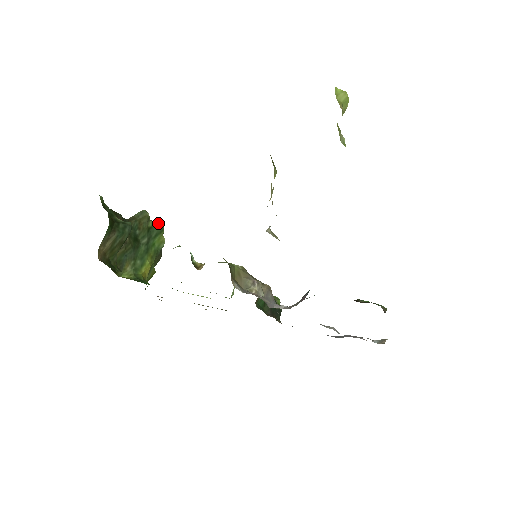
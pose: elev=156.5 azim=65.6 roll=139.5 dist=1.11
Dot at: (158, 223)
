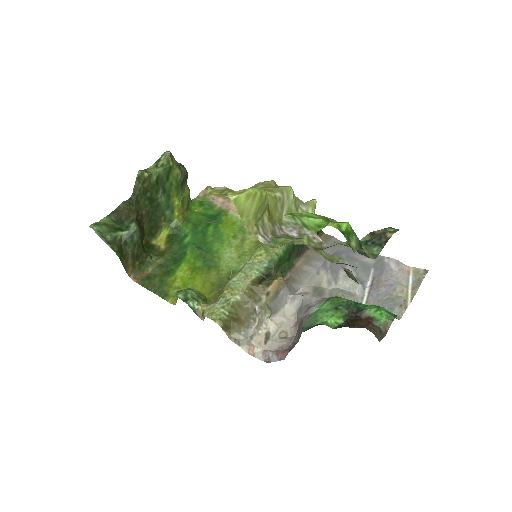
Dot at: (162, 164)
